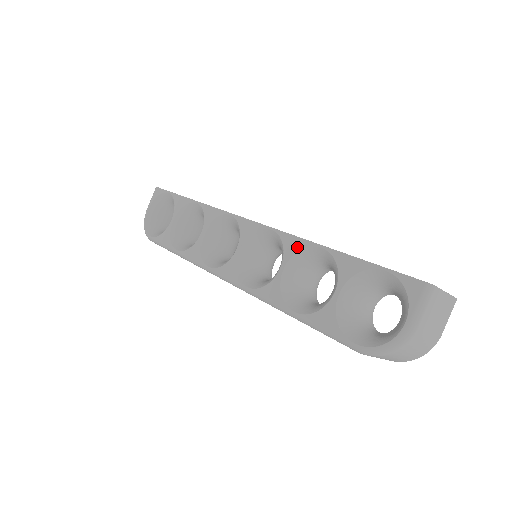
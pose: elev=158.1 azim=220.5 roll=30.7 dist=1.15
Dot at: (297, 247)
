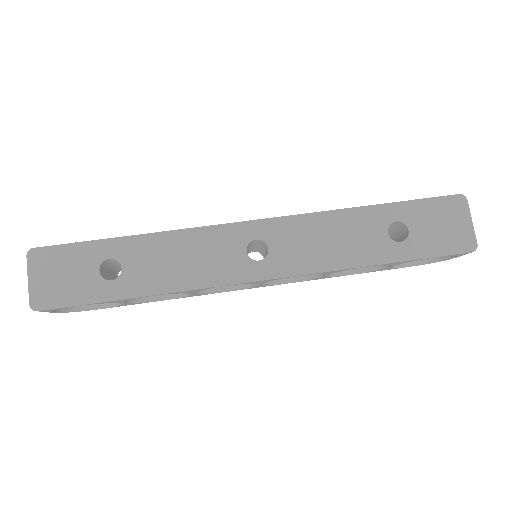
Dot at: occluded
